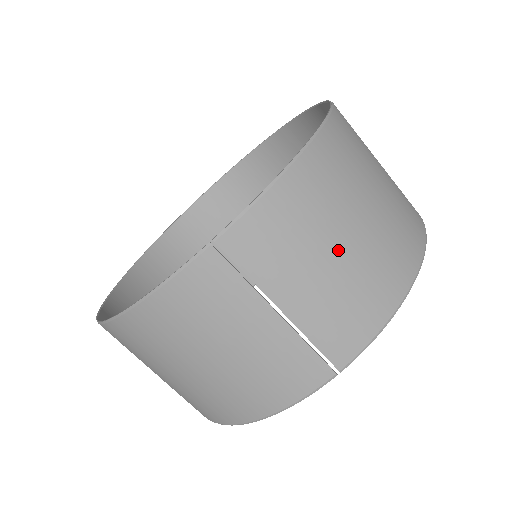
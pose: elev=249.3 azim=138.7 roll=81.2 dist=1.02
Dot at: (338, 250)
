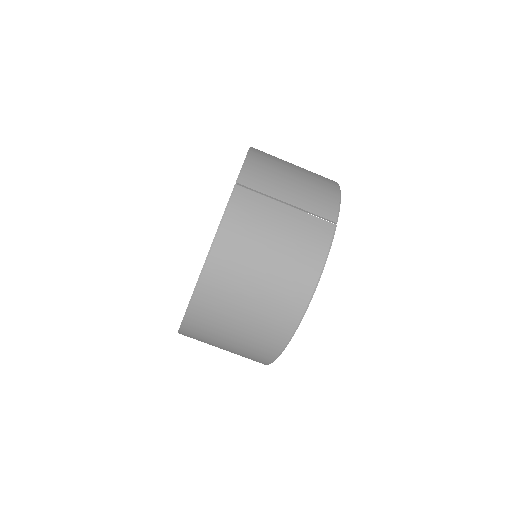
Dot at: (294, 175)
